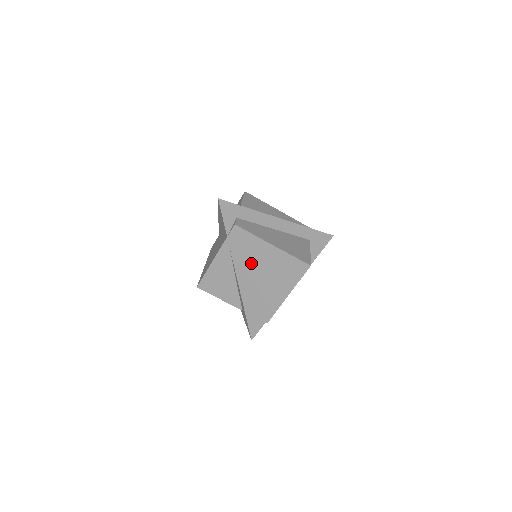
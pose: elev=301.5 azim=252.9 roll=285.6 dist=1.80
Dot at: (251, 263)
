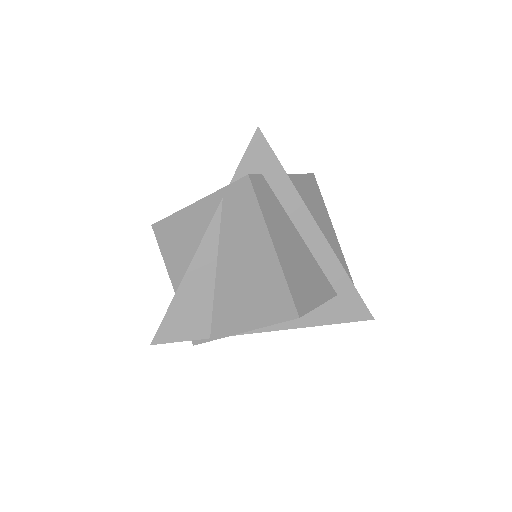
Dot at: (230, 247)
